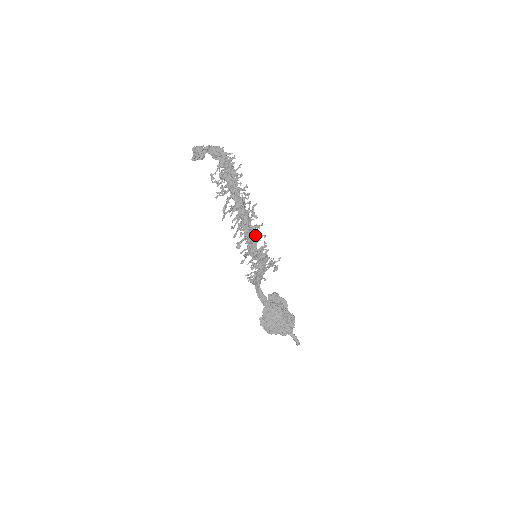
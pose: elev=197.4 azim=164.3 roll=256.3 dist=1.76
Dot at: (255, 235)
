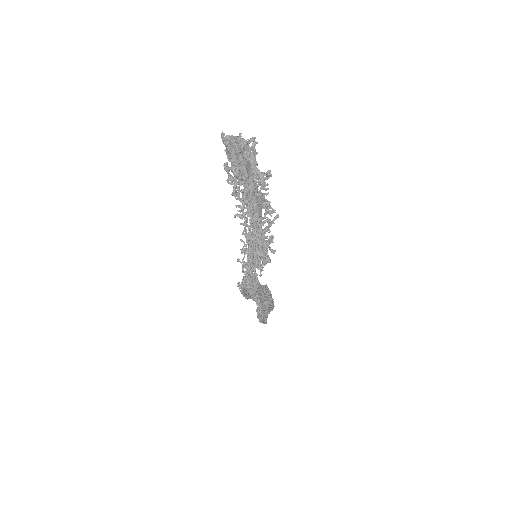
Dot at: occluded
